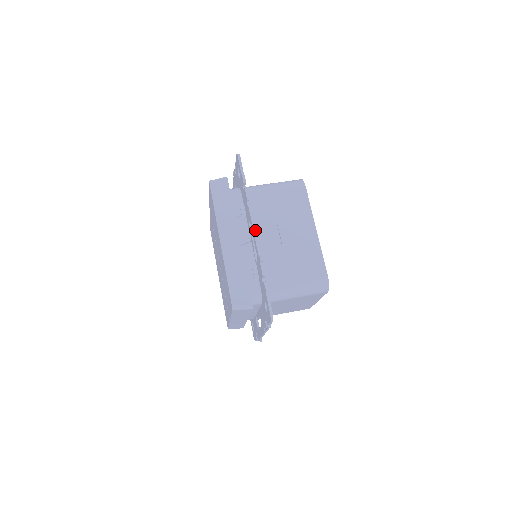
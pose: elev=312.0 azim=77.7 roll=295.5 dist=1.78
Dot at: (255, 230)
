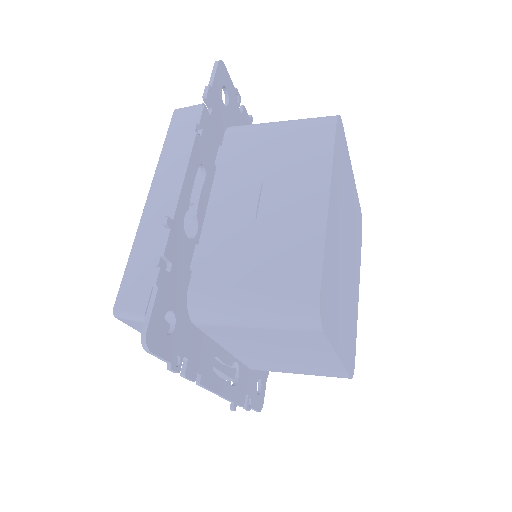
Dot at: (184, 173)
